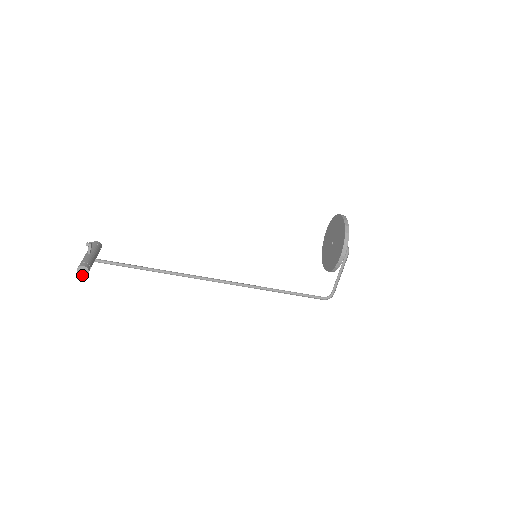
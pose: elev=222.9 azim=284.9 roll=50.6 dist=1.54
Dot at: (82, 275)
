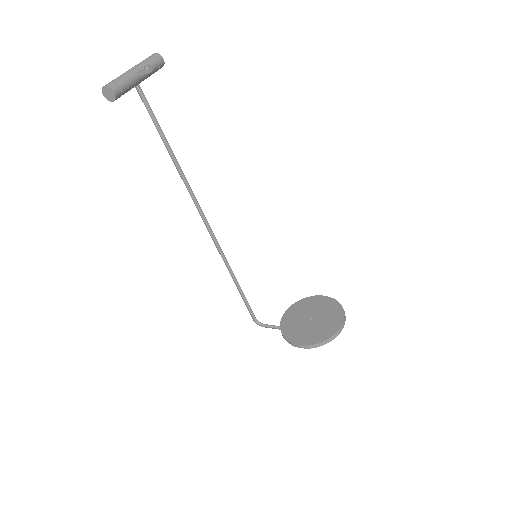
Dot at: (104, 94)
